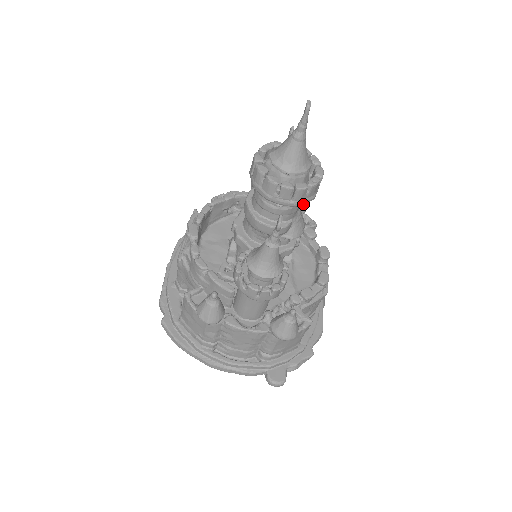
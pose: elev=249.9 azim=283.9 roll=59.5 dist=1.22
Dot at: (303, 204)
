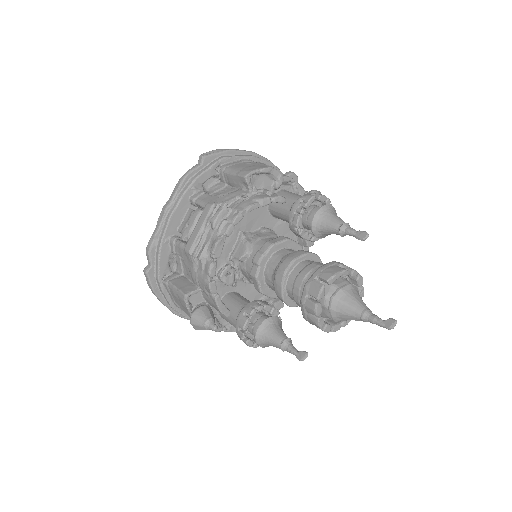
Dot at: occluded
